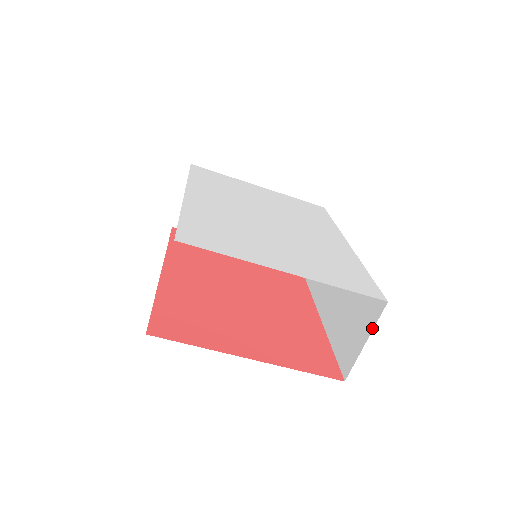
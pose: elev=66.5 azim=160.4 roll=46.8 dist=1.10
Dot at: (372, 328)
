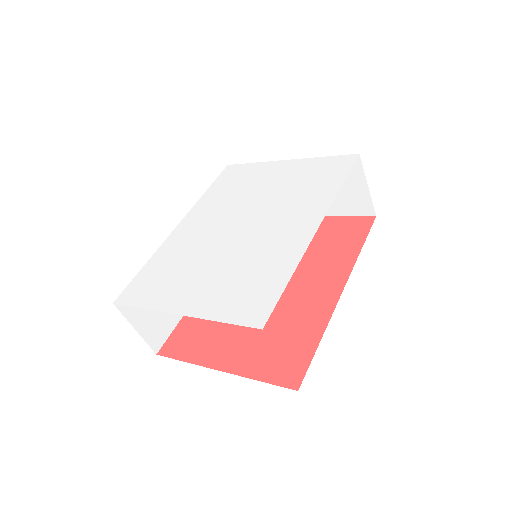
Dot at: occluded
